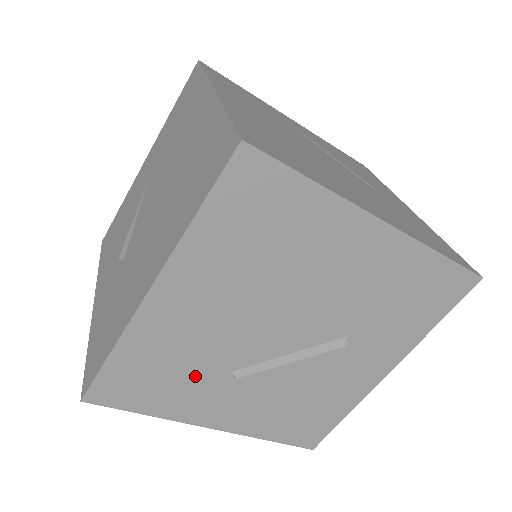
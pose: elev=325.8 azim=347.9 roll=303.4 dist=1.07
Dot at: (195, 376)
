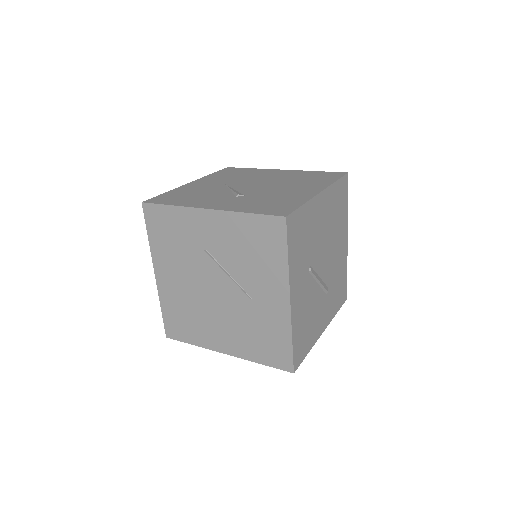
Dot at: (305, 253)
